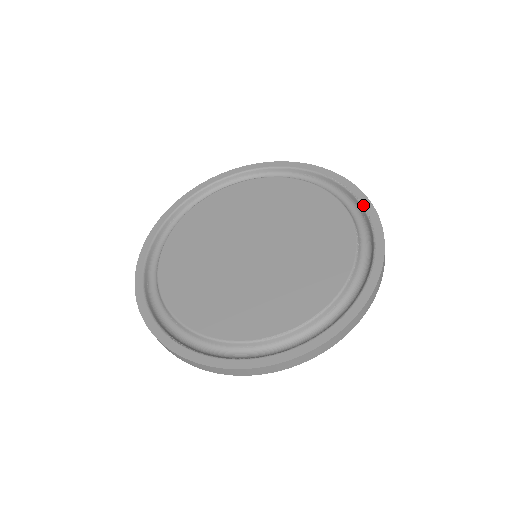
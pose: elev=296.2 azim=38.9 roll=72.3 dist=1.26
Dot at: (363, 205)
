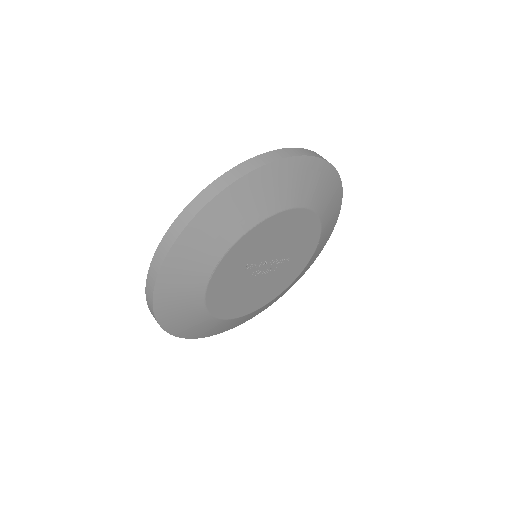
Dot at: occluded
